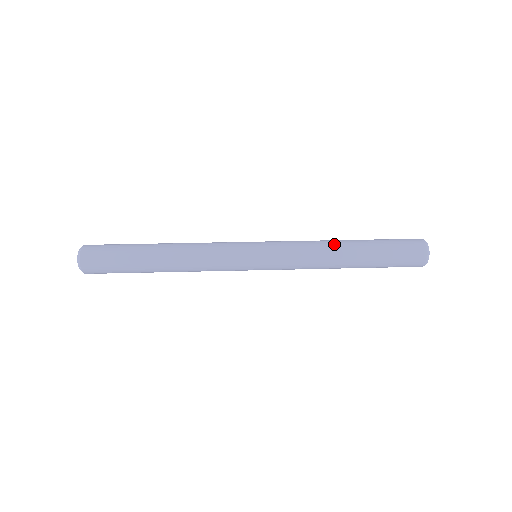
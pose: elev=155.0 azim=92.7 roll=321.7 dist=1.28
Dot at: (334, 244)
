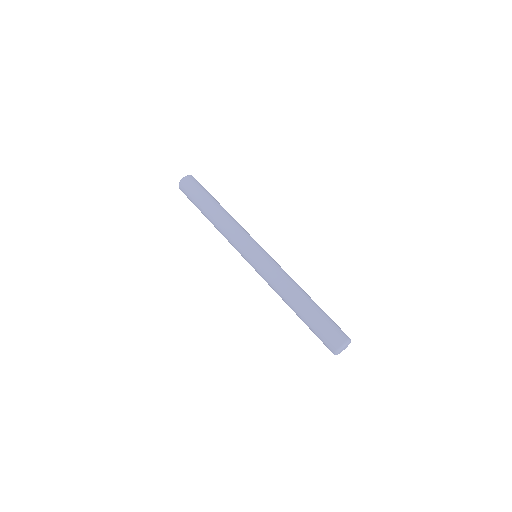
Dot at: (289, 293)
